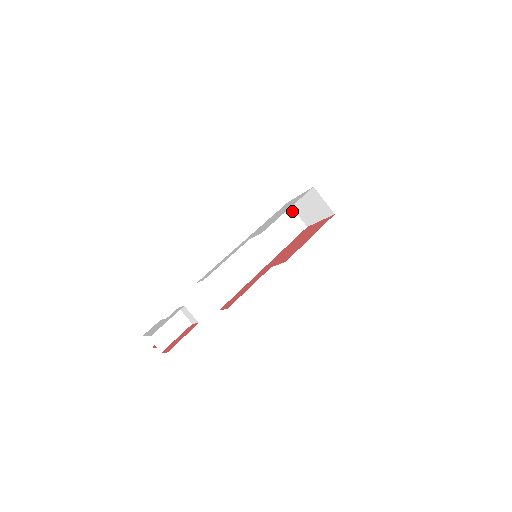
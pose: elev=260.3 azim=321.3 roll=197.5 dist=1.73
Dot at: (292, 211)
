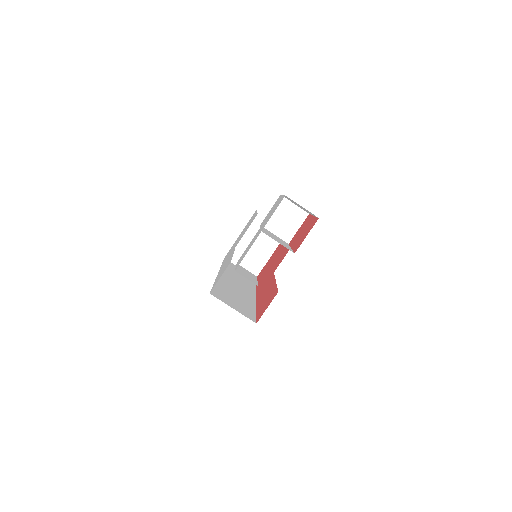
Dot at: (233, 265)
